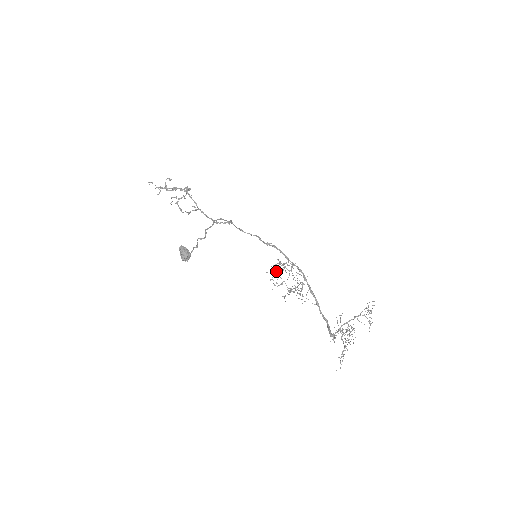
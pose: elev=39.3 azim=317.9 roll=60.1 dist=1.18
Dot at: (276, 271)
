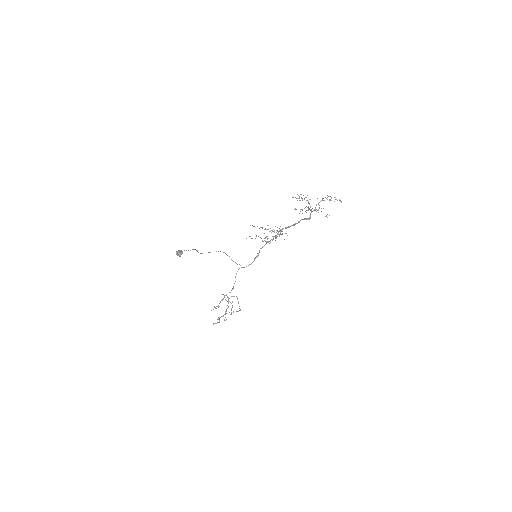
Dot at: occluded
